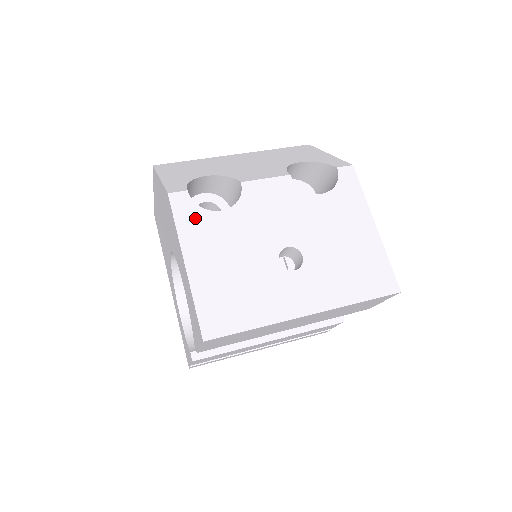
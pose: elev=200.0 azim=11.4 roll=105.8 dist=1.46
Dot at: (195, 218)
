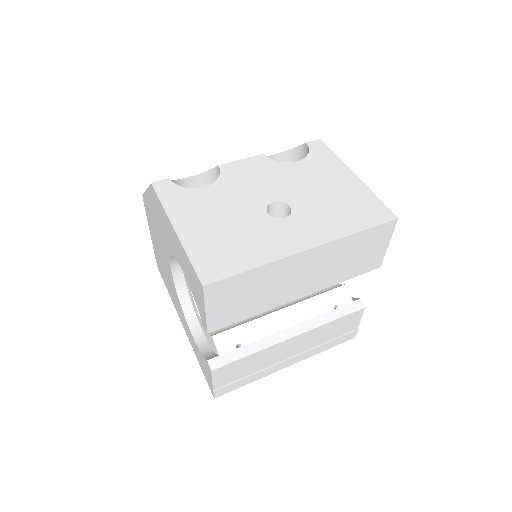
Dot at: (179, 195)
